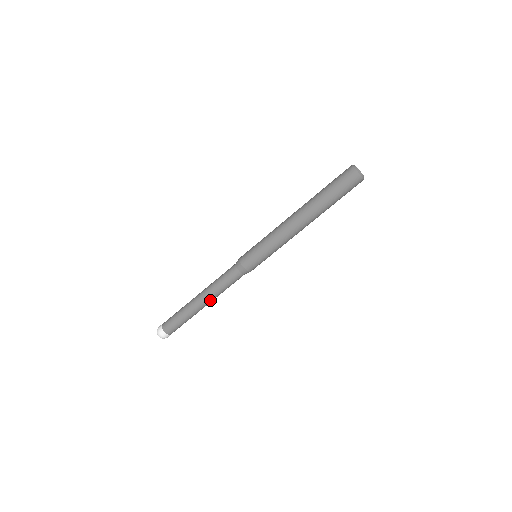
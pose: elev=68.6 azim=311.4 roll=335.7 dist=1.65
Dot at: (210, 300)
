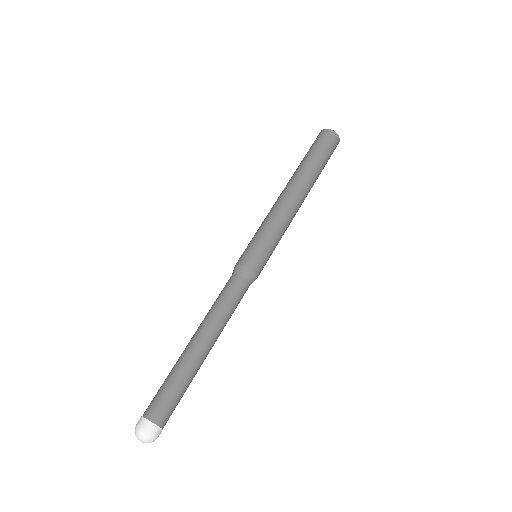
Dot at: (215, 338)
